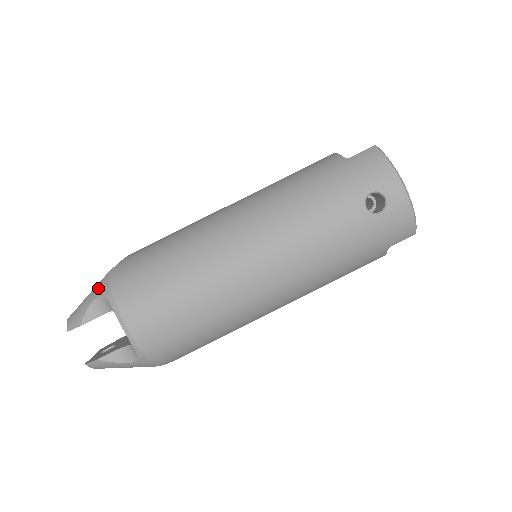
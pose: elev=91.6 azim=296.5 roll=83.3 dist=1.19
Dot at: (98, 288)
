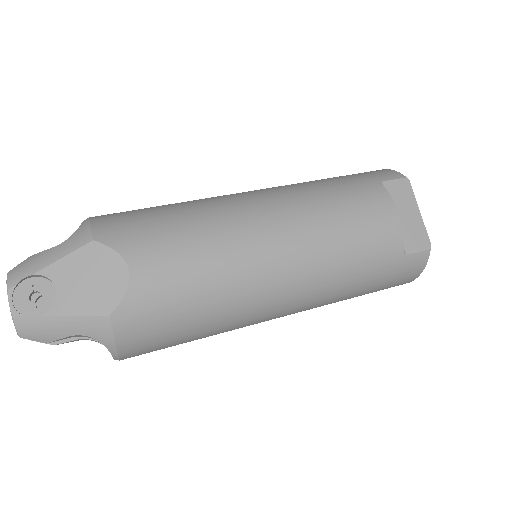
Dot at: occluded
